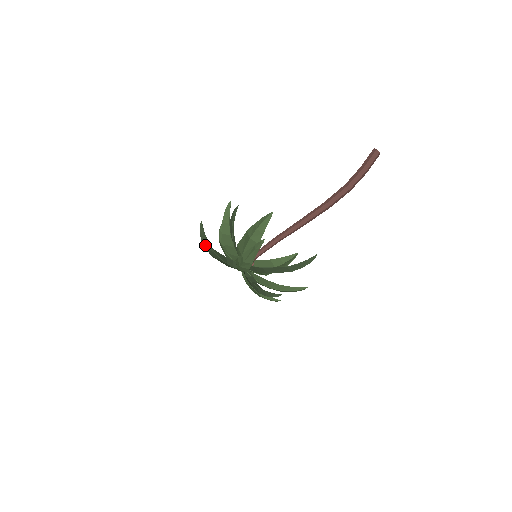
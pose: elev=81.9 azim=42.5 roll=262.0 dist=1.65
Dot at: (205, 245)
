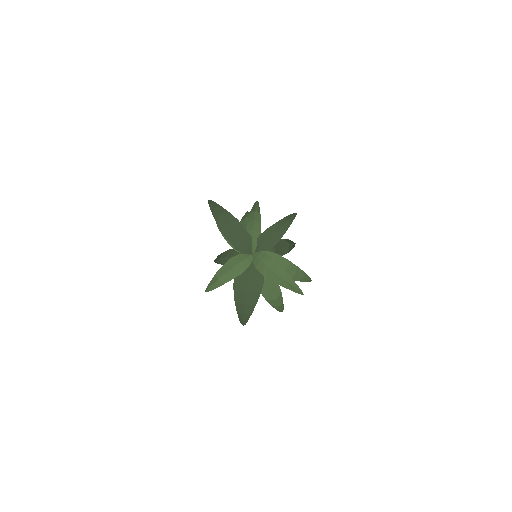
Dot at: (219, 211)
